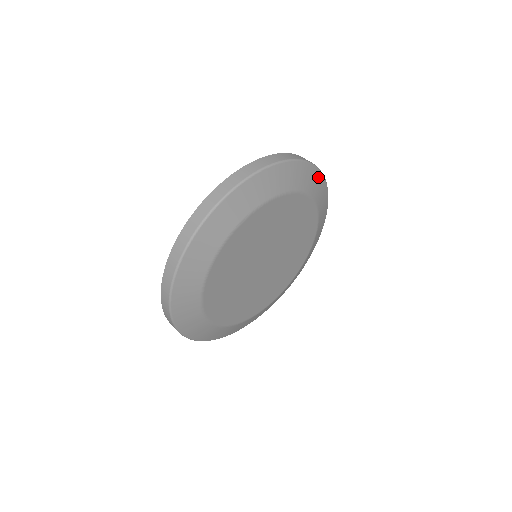
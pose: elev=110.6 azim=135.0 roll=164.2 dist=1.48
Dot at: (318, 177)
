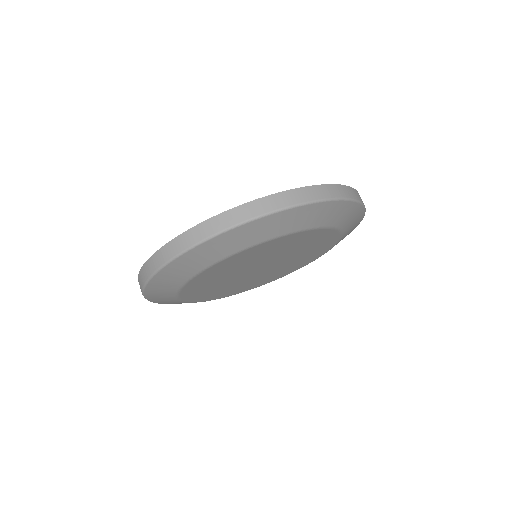
Dot at: (360, 216)
